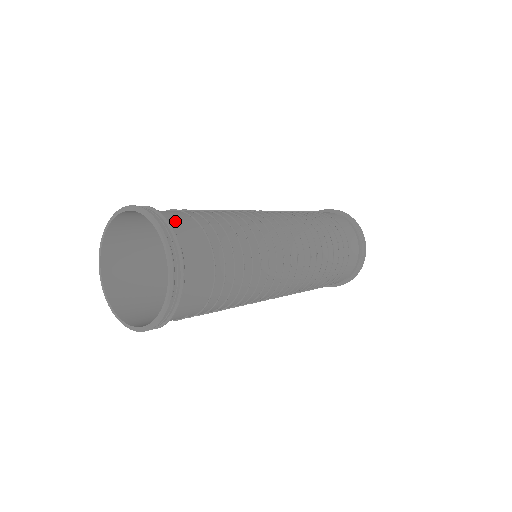
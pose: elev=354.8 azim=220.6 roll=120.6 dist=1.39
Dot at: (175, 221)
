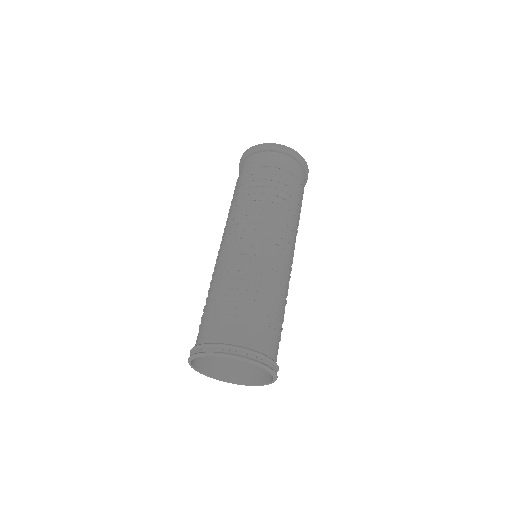
Dot at: (244, 339)
